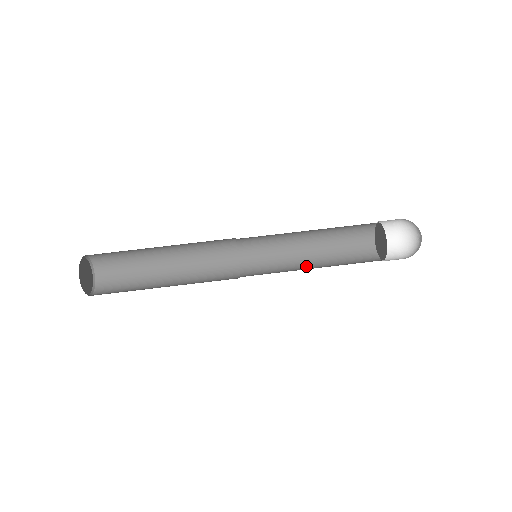
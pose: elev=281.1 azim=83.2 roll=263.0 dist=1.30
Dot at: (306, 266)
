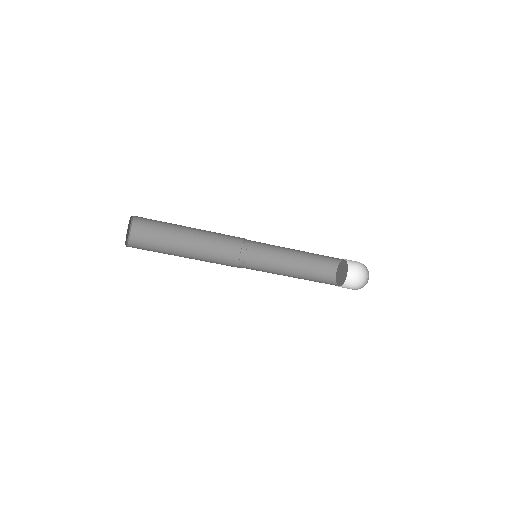
Dot at: (286, 270)
